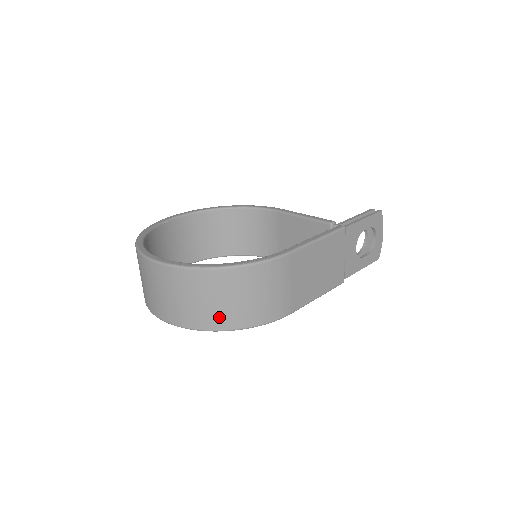
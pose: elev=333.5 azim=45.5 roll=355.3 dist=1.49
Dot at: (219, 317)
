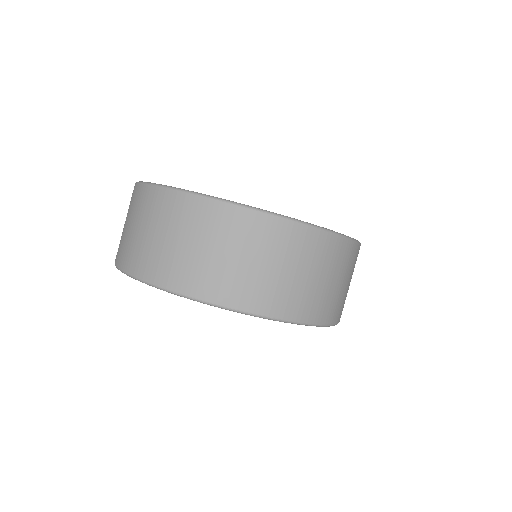
Dot at: (330, 305)
